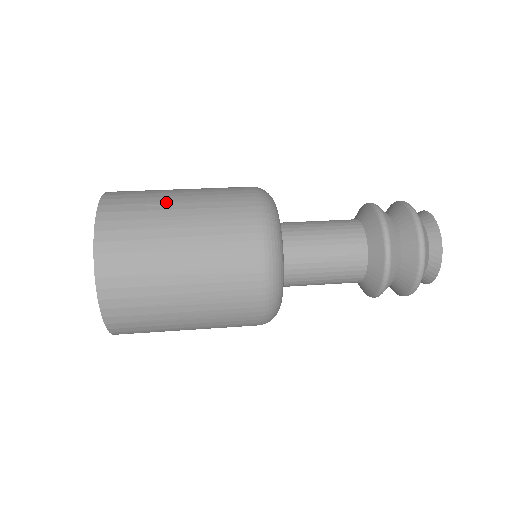
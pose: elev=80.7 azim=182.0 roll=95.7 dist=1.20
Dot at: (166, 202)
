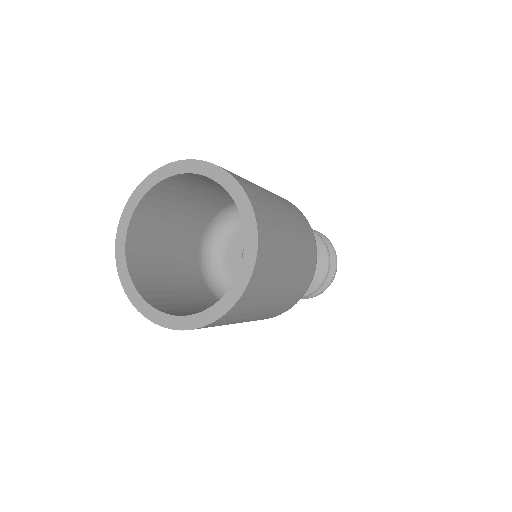
Dot at: (274, 201)
